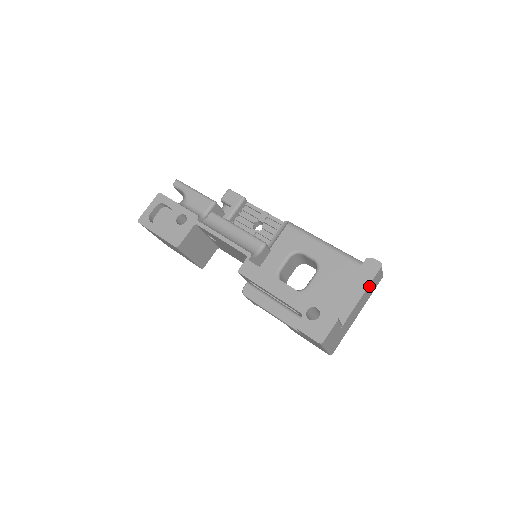
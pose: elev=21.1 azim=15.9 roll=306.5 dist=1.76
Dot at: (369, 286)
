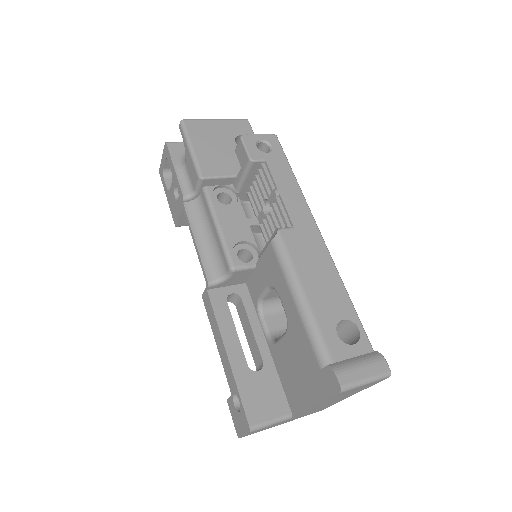
Dot at: (327, 400)
